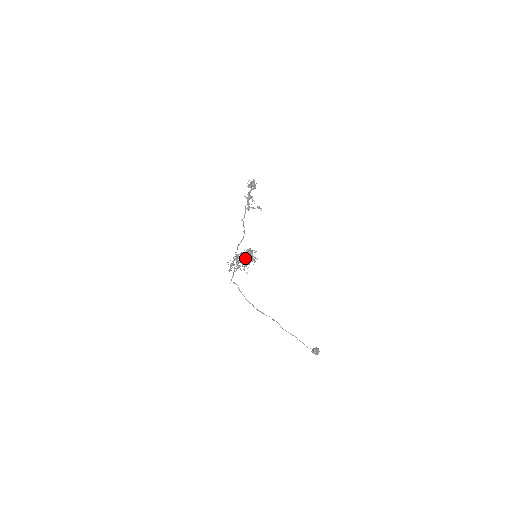
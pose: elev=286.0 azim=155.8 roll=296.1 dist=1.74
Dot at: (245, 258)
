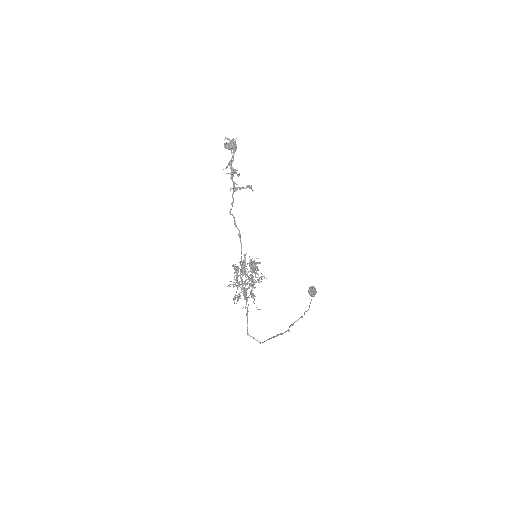
Dot at: occluded
